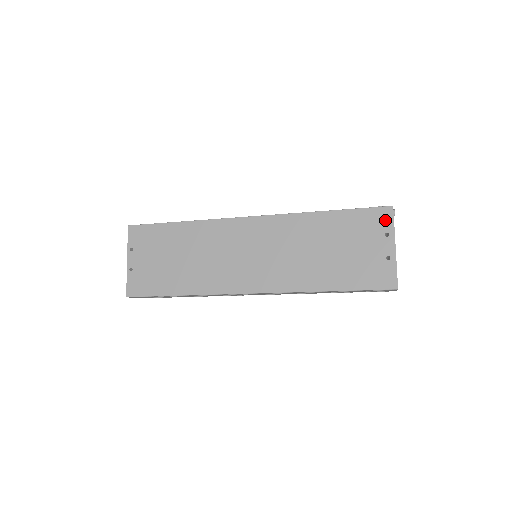
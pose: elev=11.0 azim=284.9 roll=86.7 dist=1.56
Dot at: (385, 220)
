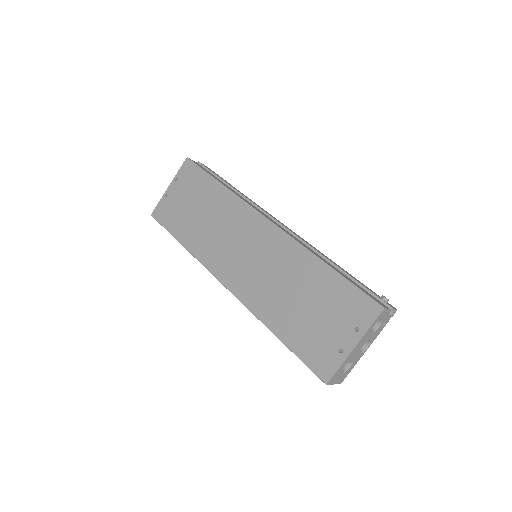
Dot at: (367, 315)
